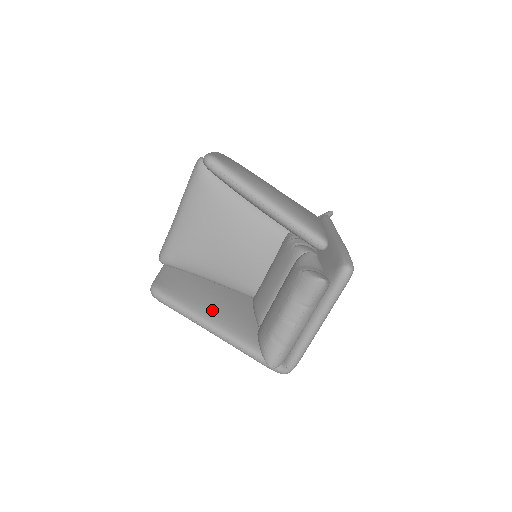
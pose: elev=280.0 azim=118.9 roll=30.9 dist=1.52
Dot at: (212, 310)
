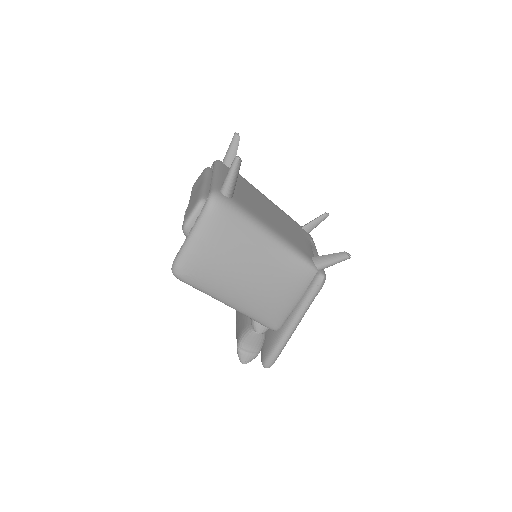
Dot at: occluded
